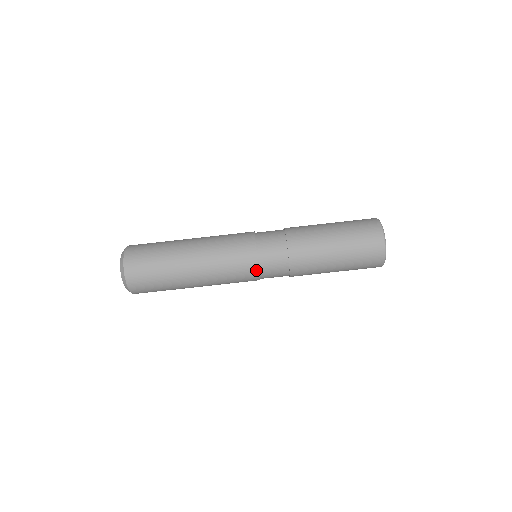
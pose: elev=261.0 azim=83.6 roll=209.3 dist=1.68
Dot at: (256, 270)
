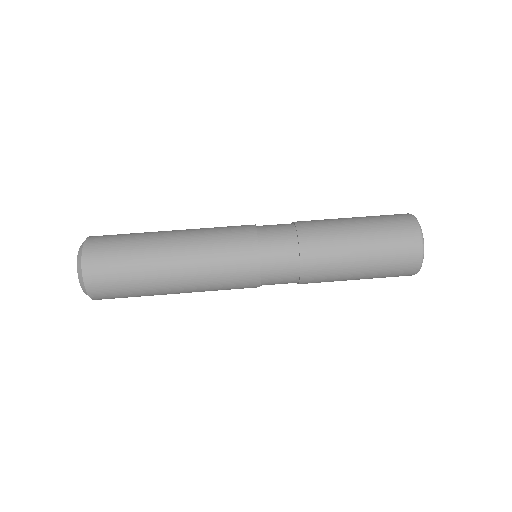
Dot at: (256, 266)
